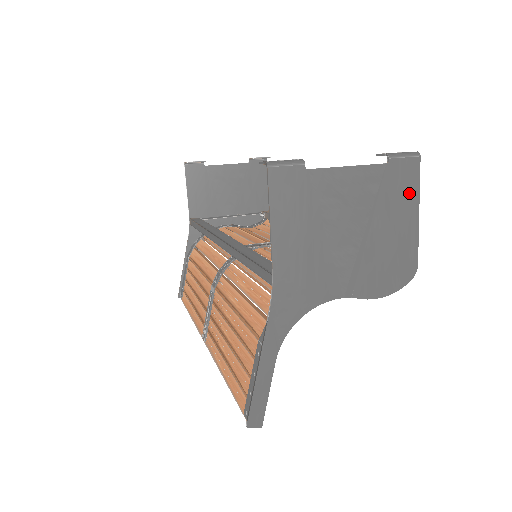
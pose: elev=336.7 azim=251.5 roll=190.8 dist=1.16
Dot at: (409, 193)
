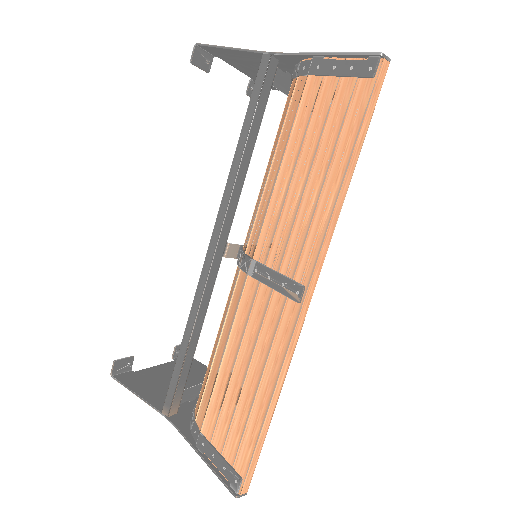
Dot at: occluded
